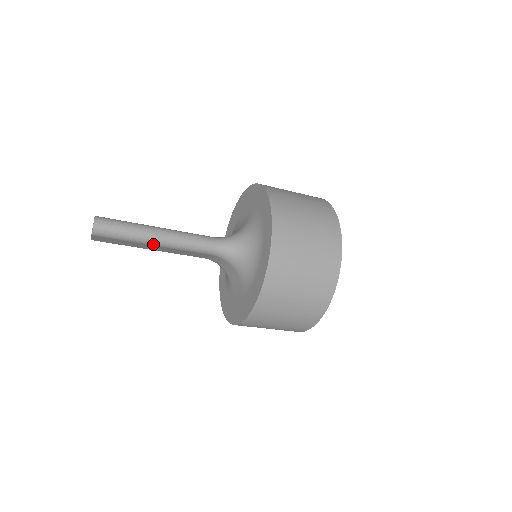
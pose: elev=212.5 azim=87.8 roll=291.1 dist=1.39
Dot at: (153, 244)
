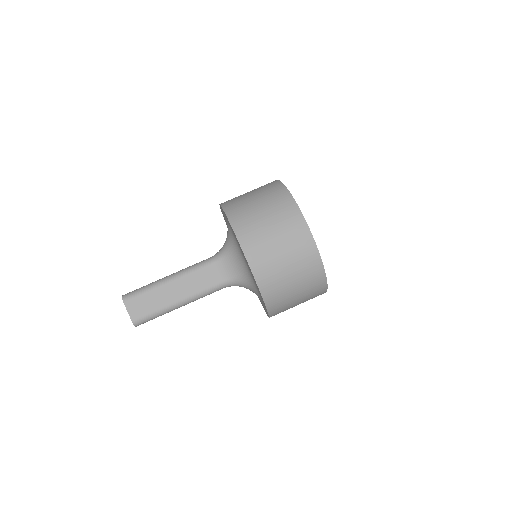
Dot at: occluded
